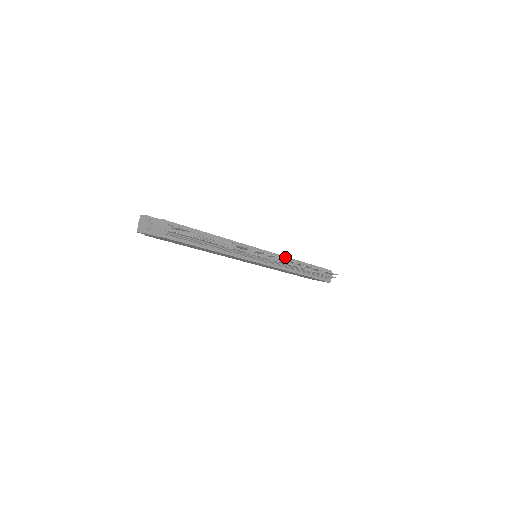
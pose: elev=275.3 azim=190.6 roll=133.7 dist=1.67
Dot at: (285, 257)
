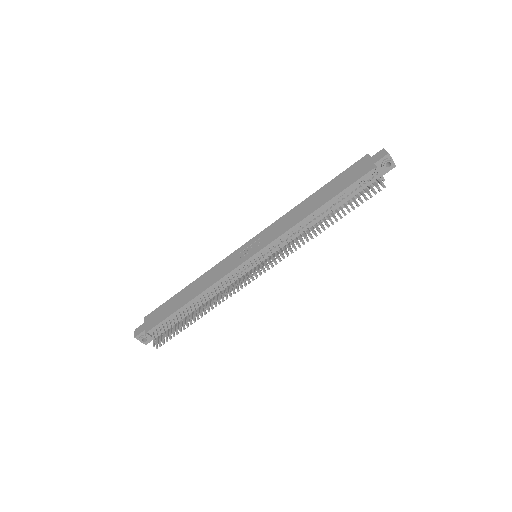
Dot at: (289, 230)
